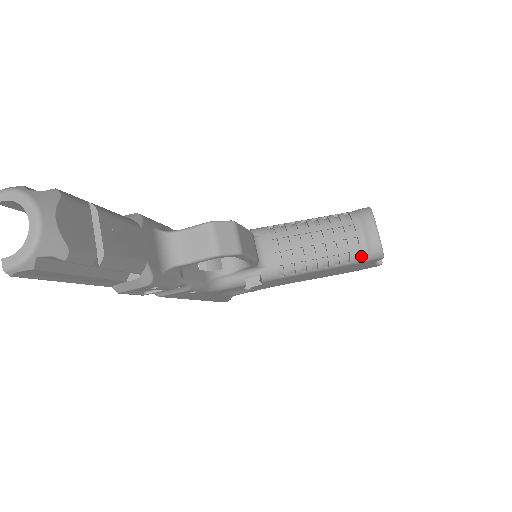
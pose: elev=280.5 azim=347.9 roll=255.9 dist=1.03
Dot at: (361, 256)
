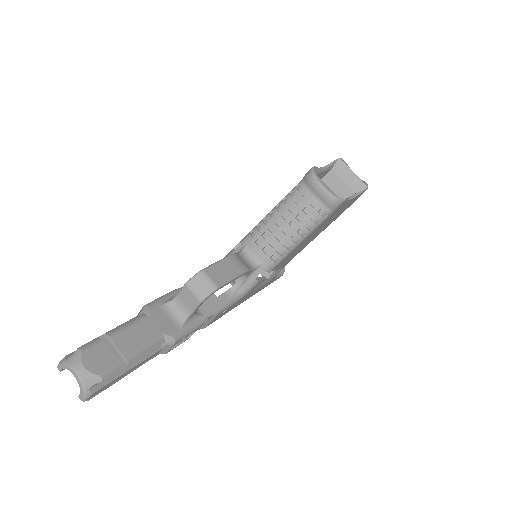
Dot at: (325, 212)
